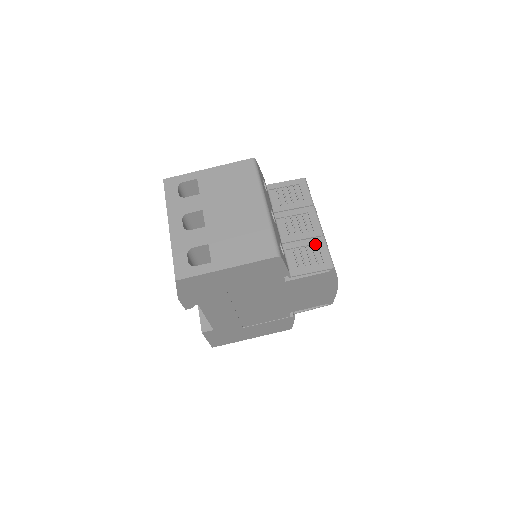
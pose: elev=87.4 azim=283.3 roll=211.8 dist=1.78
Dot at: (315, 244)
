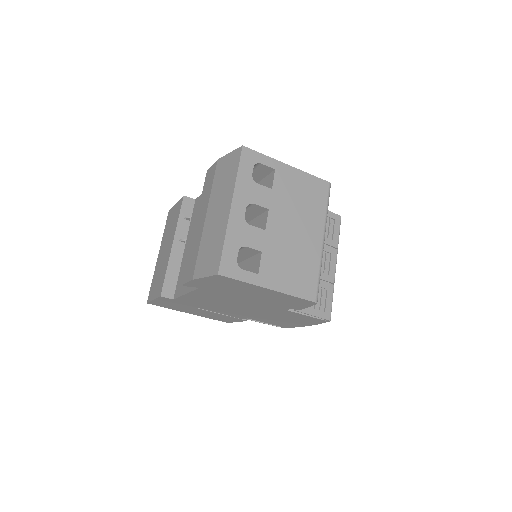
Dot at: (325, 288)
